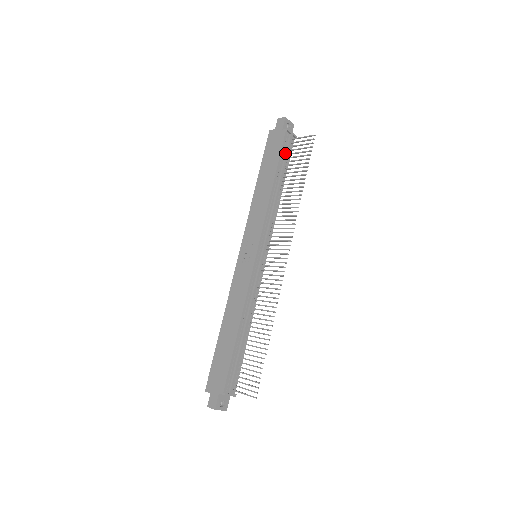
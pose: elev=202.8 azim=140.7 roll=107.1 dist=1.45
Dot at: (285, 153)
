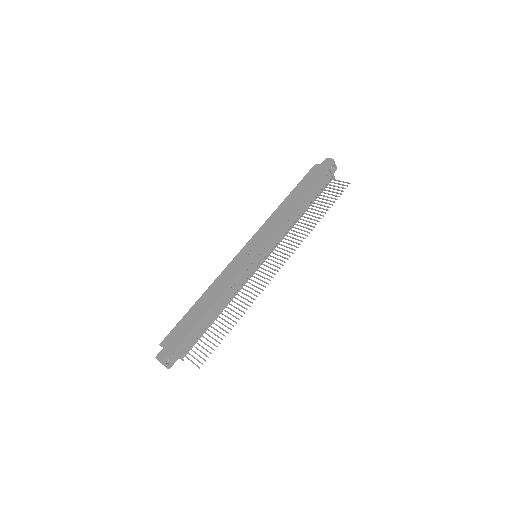
Dot at: (319, 186)
